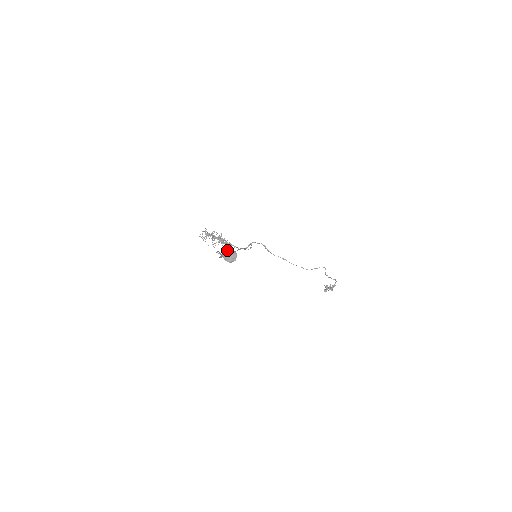
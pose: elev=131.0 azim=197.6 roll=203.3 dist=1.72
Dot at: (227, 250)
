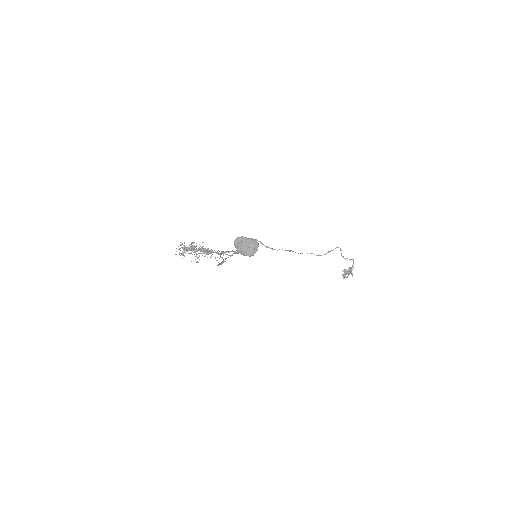
Dot at: (241, 239)
